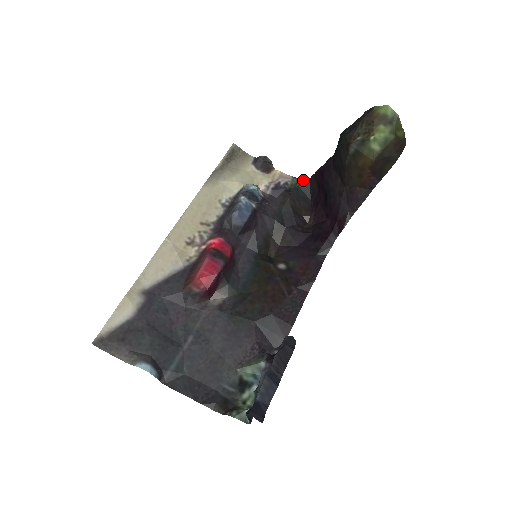
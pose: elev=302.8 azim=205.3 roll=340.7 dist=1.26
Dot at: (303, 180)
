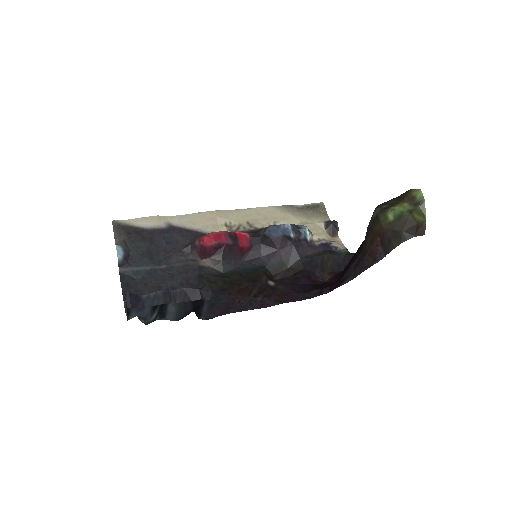
Dot at: (351, 253)
